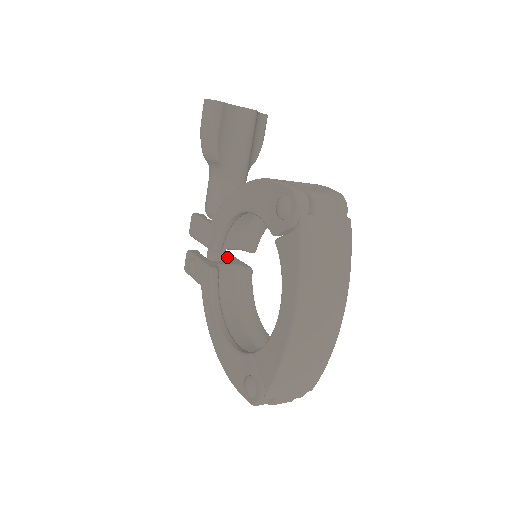
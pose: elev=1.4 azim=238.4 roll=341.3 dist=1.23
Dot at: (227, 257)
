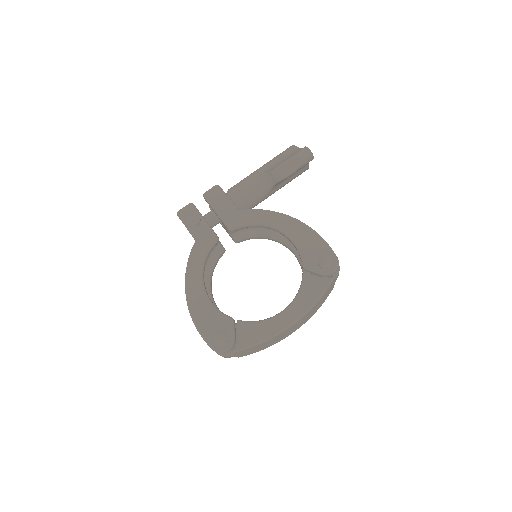
Dot at: occluded
